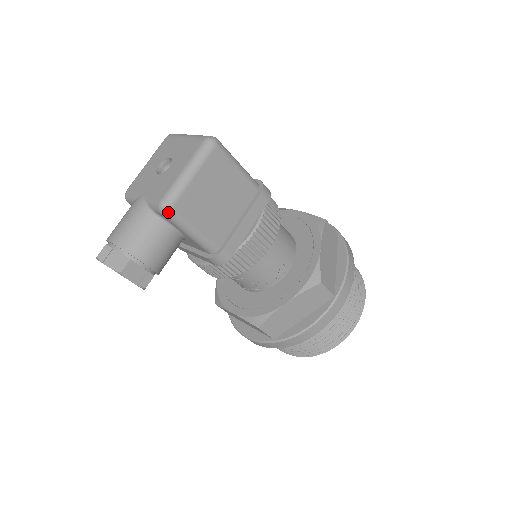
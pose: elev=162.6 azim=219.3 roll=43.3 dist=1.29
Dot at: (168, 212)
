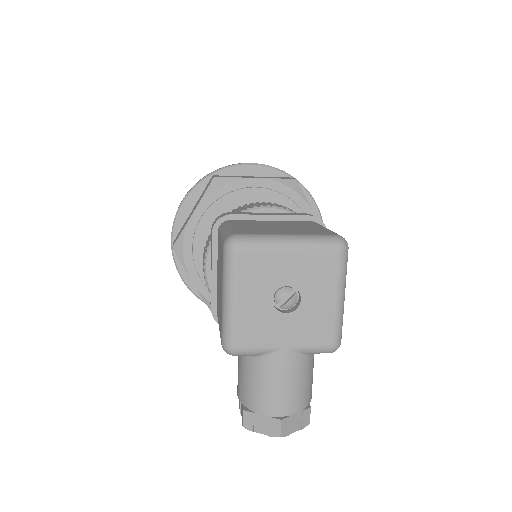
Dot at: (338, 347)
